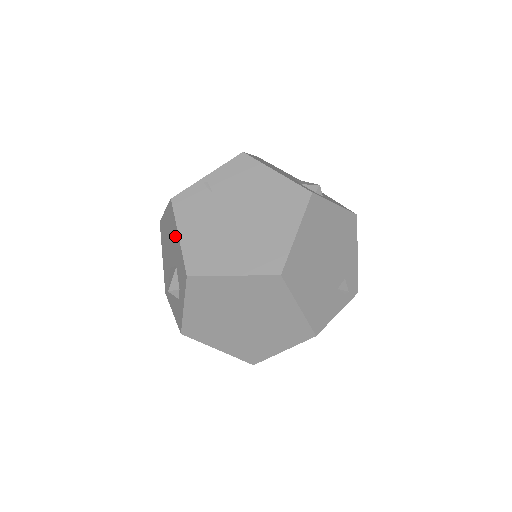
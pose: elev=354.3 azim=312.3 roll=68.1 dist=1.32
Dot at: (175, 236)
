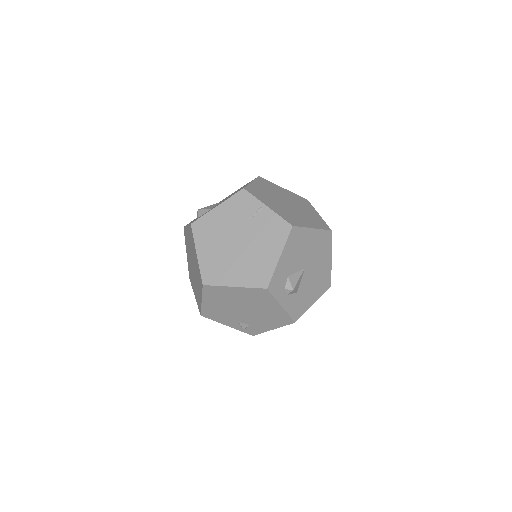
Dot at: occluded
